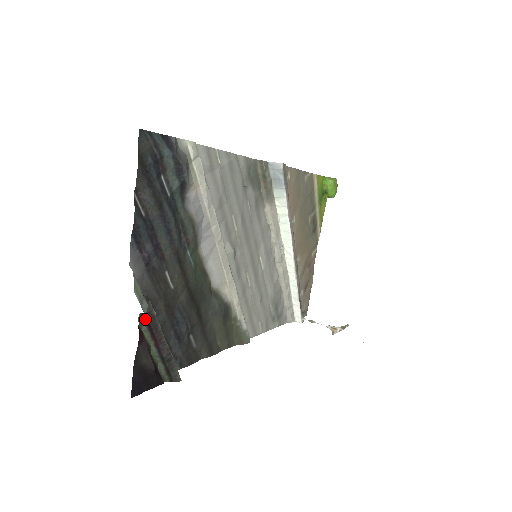
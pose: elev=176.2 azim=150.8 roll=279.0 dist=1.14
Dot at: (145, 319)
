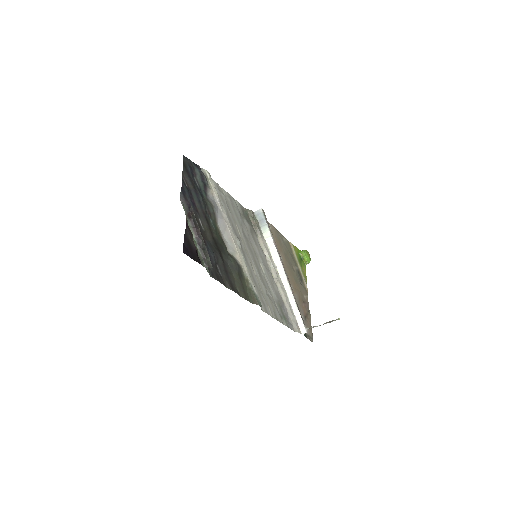
Dot at: (189, 217)
